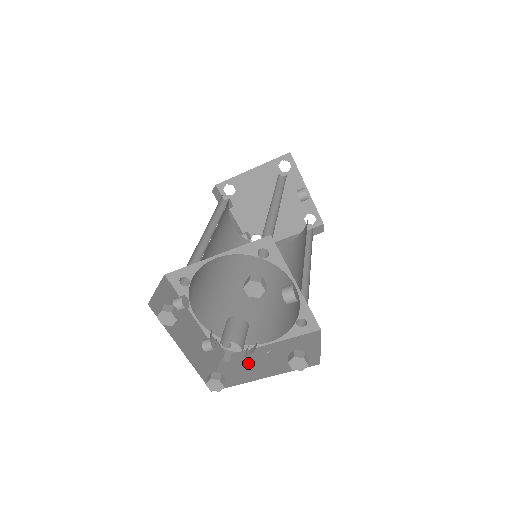
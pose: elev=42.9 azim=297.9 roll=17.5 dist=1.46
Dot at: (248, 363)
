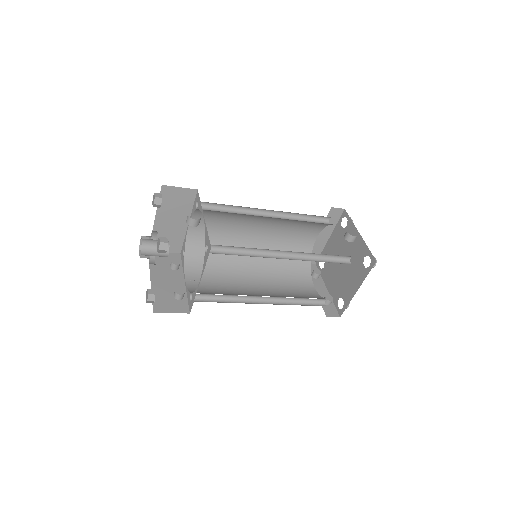
Dot at: occluded
